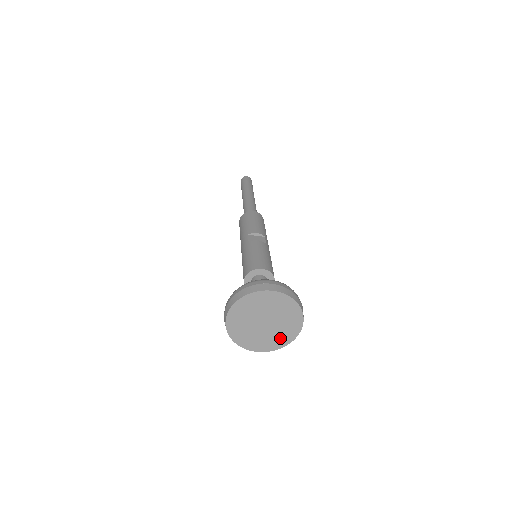
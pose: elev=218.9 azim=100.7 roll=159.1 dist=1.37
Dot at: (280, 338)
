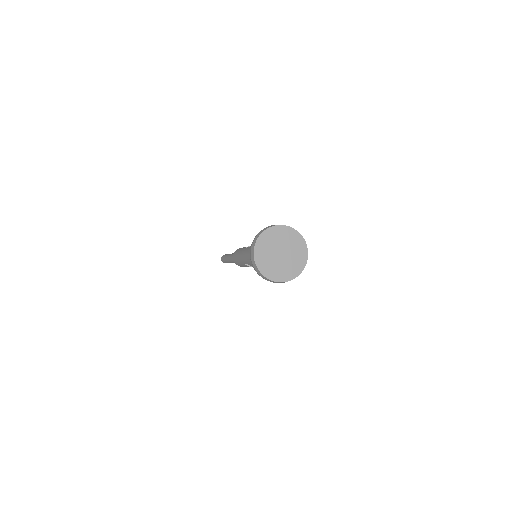
Dot at: (293, 268)
